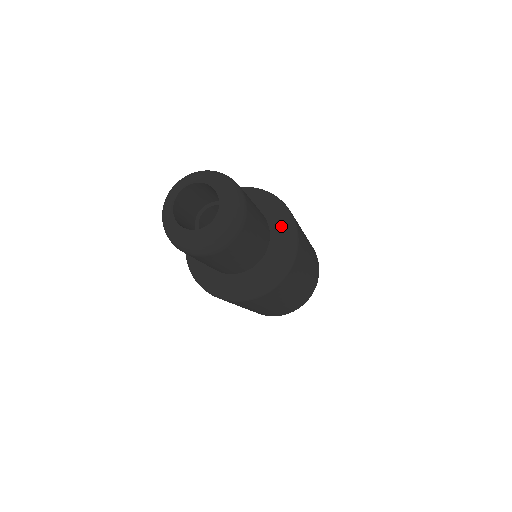
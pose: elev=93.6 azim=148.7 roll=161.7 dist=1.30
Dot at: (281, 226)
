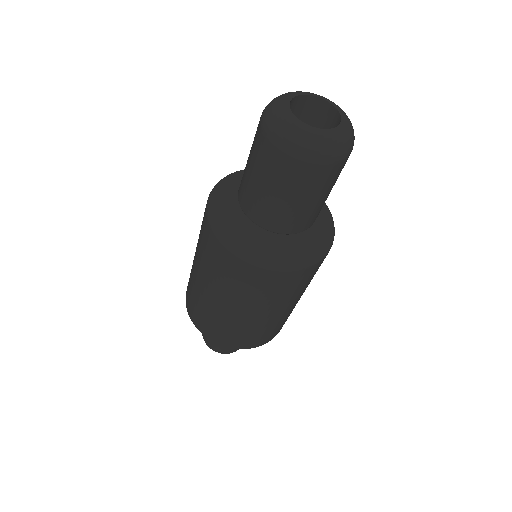
Dot at: (323, 224)
